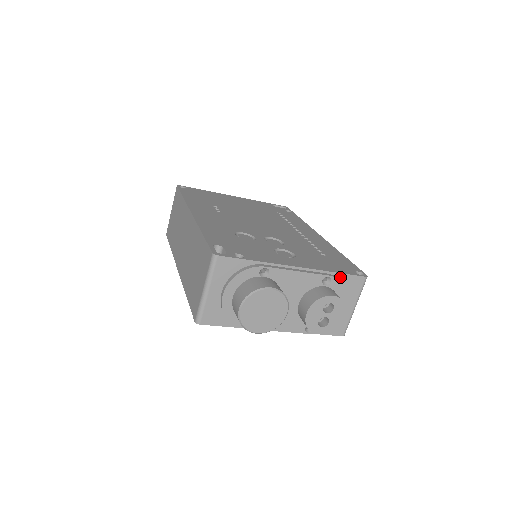
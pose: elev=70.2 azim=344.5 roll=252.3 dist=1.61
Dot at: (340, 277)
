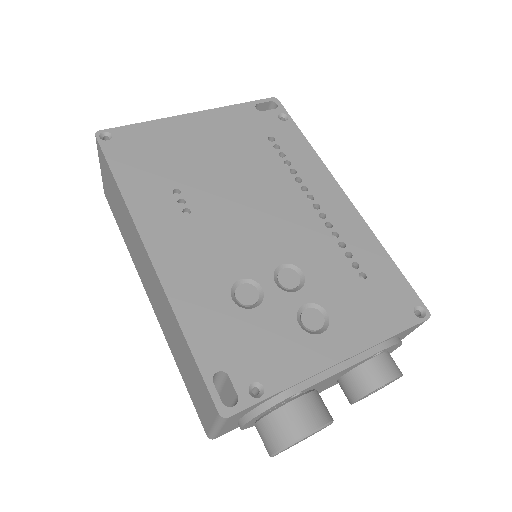
Dot at: (395, 336)
